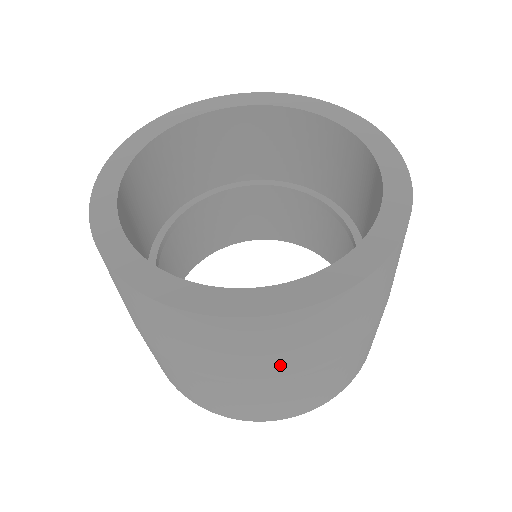
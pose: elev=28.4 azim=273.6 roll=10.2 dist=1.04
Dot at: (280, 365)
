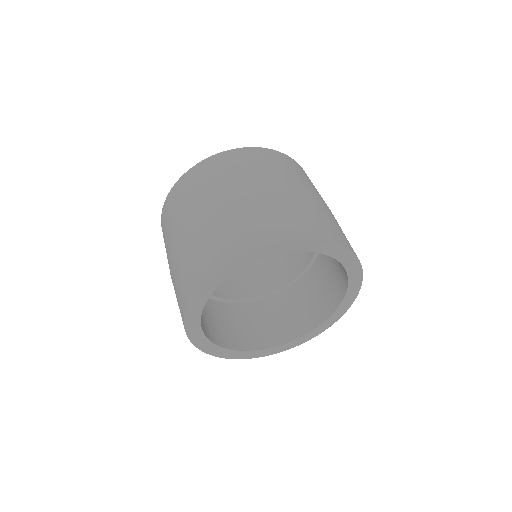
Dot at: occluded
